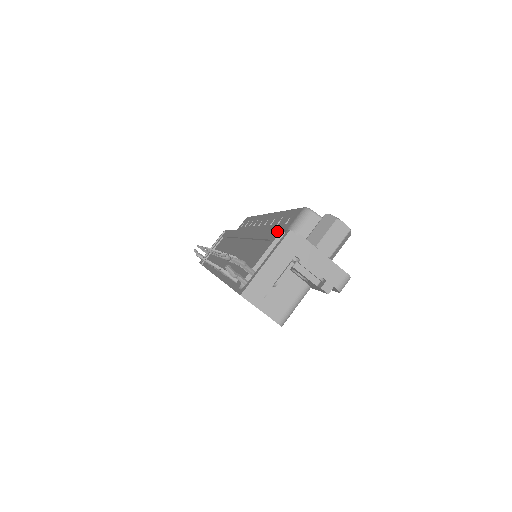
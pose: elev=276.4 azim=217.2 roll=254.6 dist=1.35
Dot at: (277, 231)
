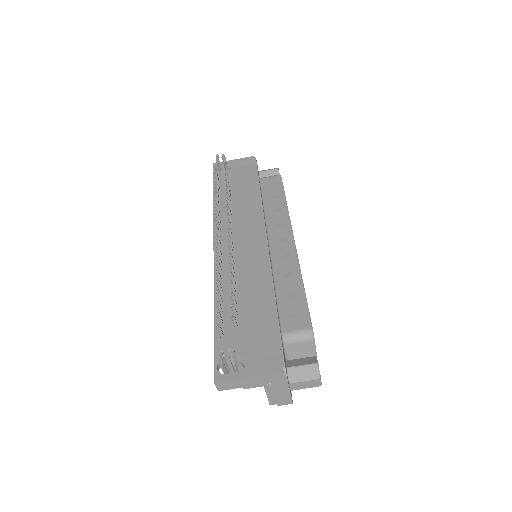
Dot at: (277, 340)
